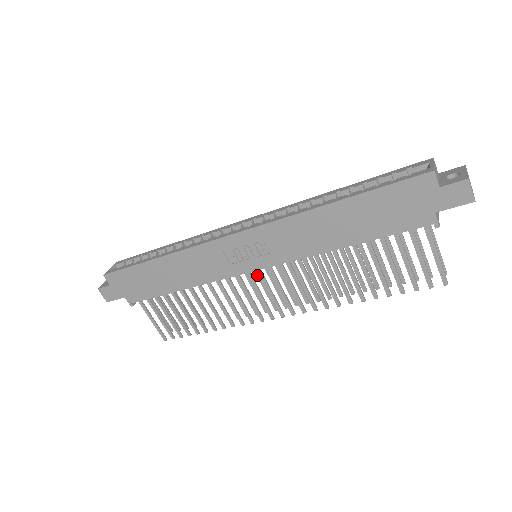
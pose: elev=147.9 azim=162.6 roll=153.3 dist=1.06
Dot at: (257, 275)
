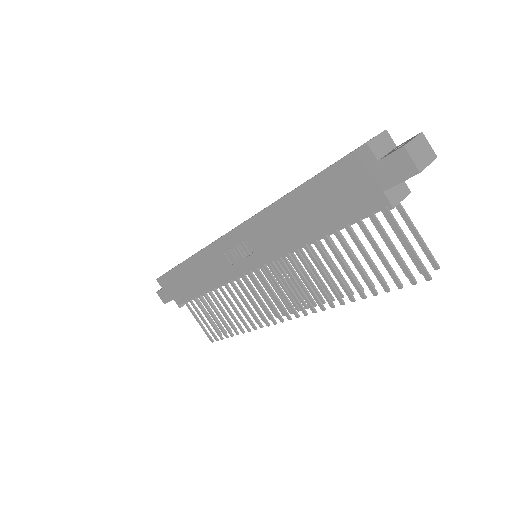
Dot at: (266, 276)
